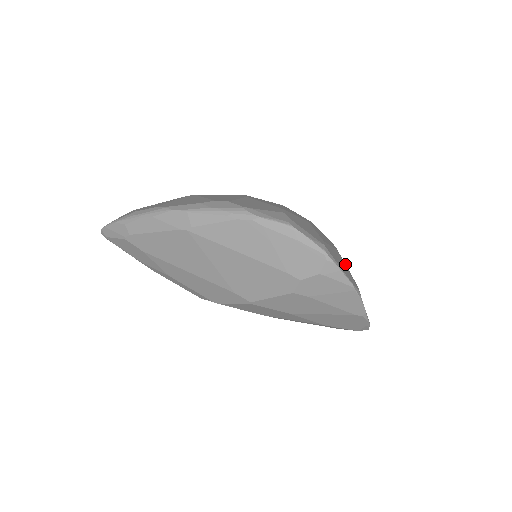
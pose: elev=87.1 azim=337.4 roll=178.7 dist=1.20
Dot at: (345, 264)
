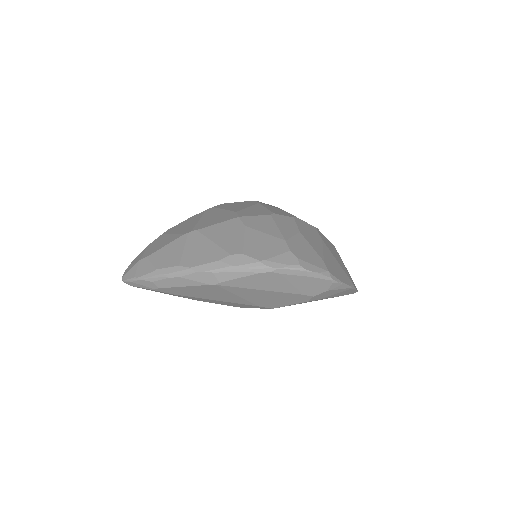
Dot at: (325, 238)
